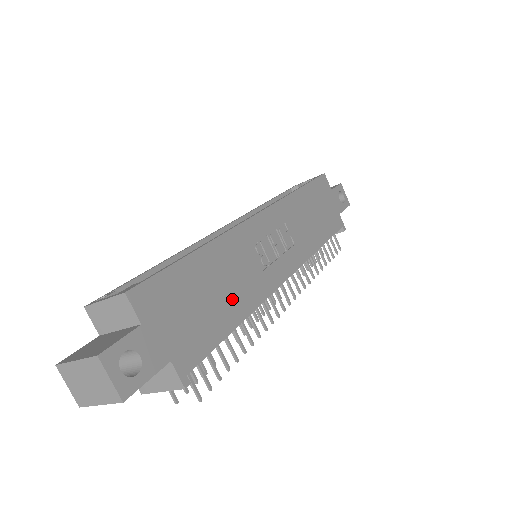
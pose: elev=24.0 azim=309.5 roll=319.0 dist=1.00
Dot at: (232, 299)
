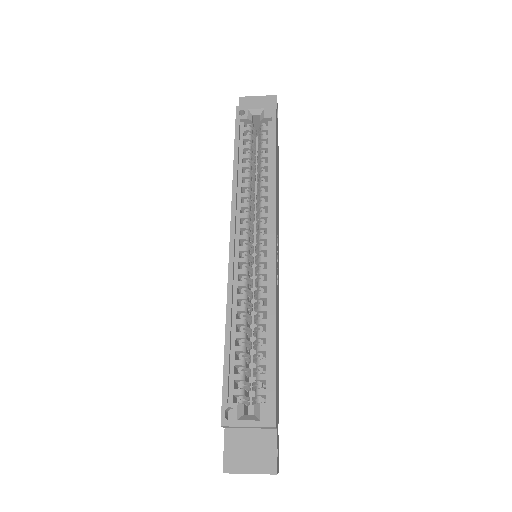
Dot at: occluded
